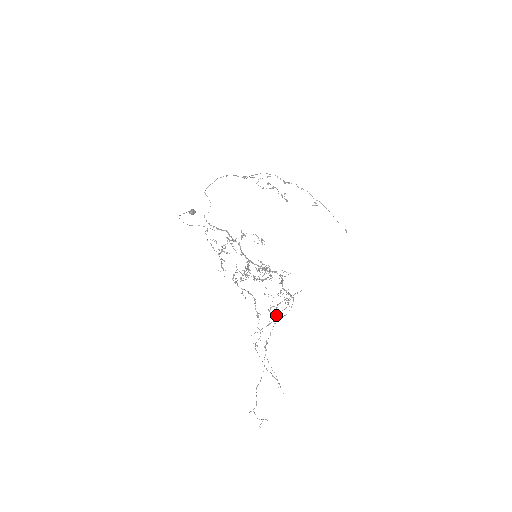
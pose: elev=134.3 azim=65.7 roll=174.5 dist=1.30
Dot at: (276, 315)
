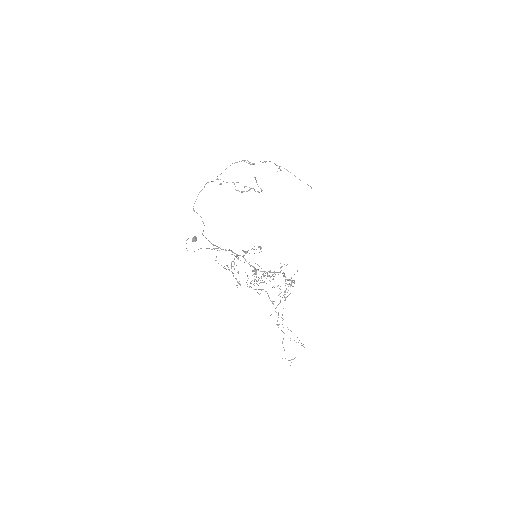
Dot at: occluded
